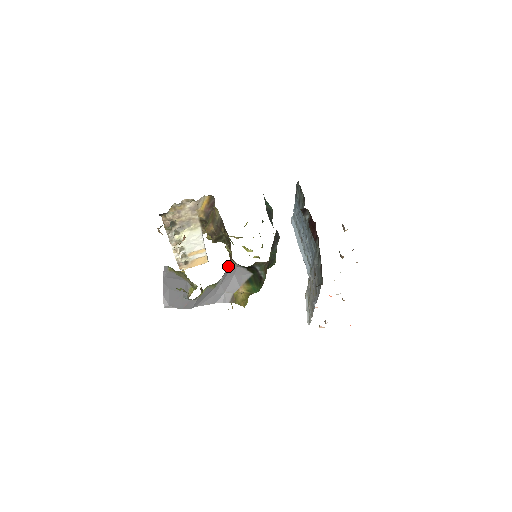
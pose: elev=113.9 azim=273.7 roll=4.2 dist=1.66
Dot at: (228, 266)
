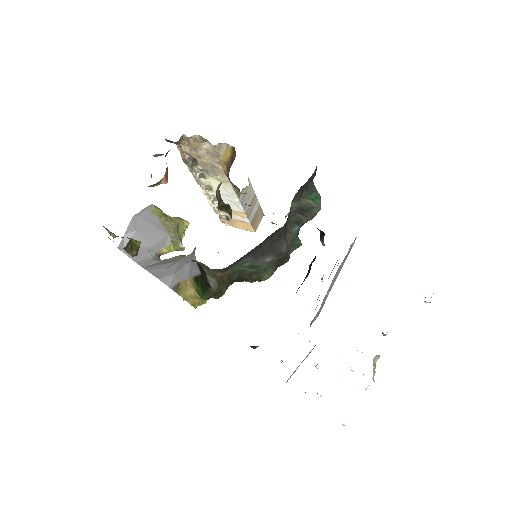
Dot at: occluded
